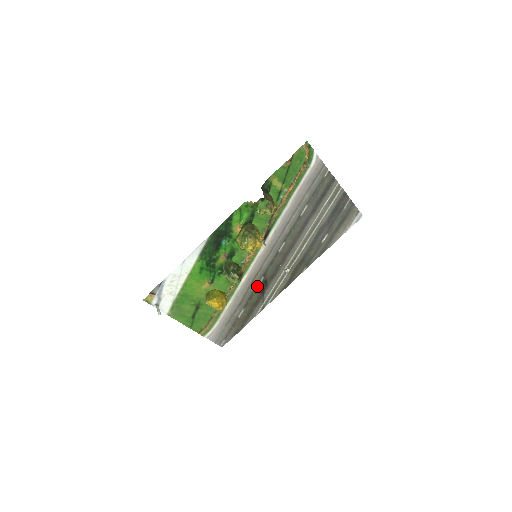
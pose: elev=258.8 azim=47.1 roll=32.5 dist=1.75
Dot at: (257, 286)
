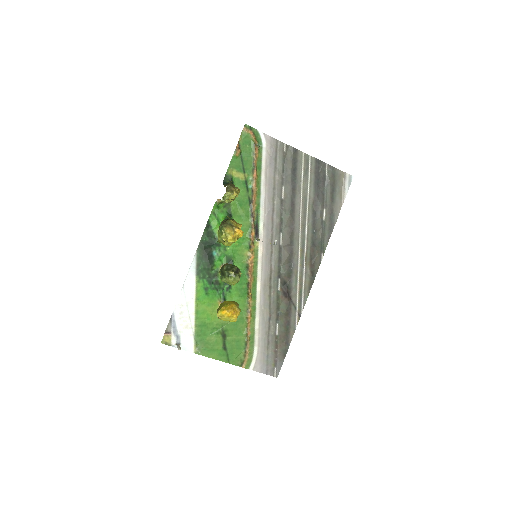
Dot at: (278, 291)
